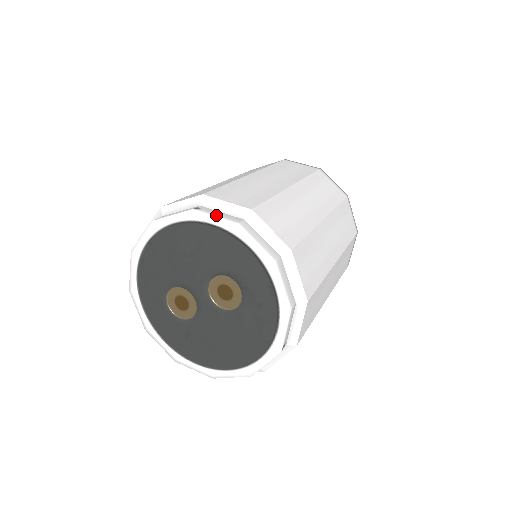
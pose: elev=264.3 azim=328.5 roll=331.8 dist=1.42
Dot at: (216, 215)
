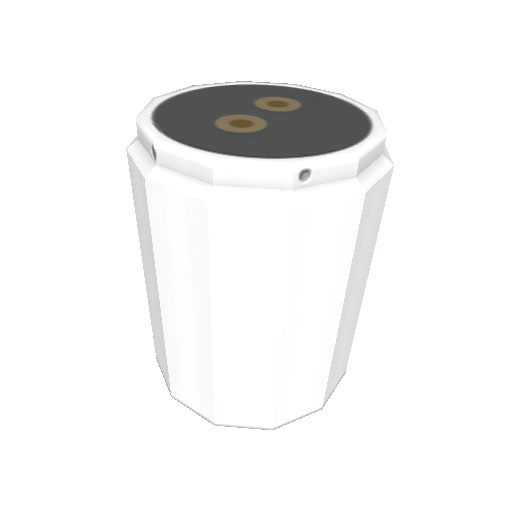
Dot at: occluded
